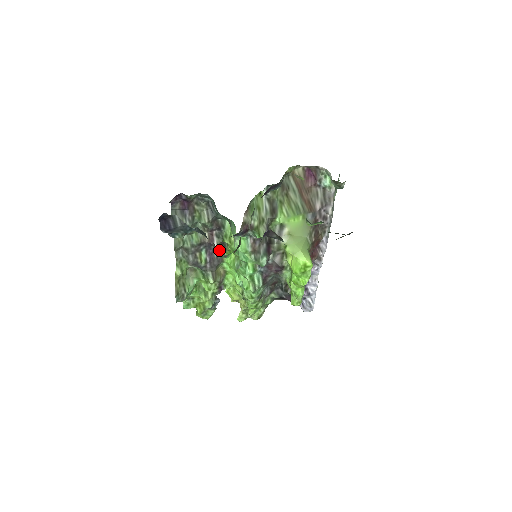
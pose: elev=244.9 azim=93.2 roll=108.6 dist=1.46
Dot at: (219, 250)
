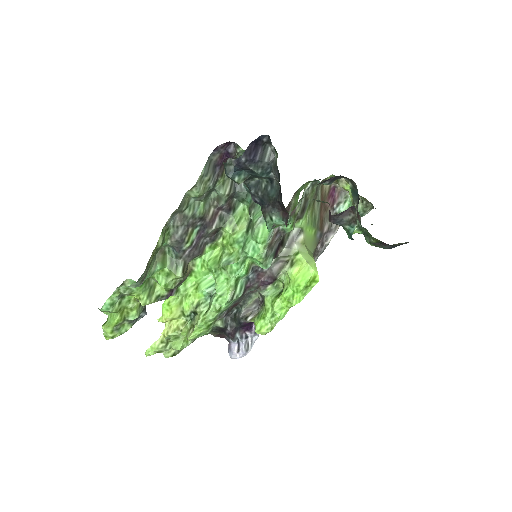
Dot at: (280, 213)
